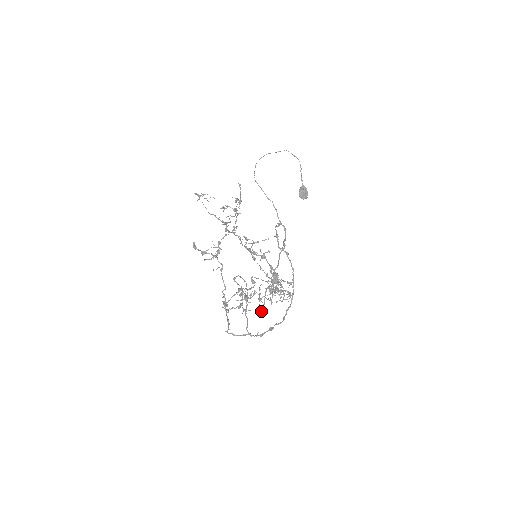
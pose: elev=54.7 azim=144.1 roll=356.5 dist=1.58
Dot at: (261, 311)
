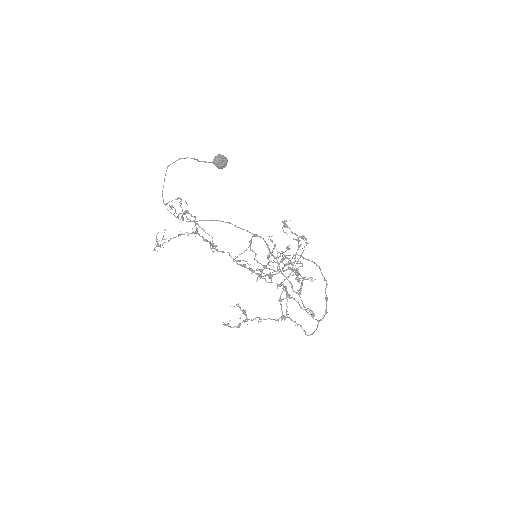
Dot at: (314, 315)
